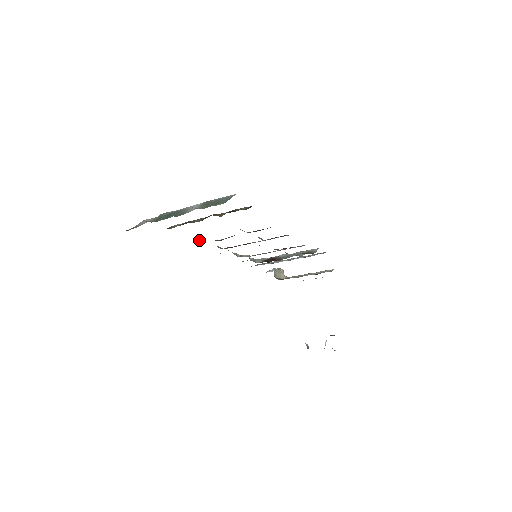
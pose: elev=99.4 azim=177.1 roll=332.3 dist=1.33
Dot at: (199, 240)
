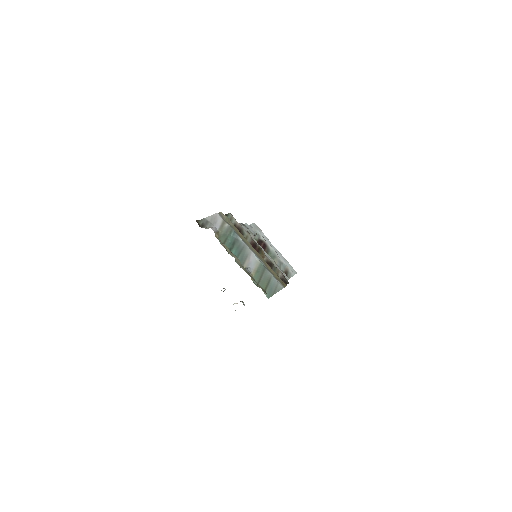
Dot at: occluded
